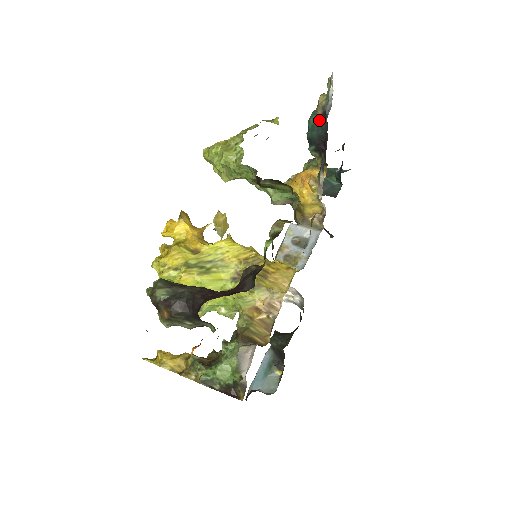
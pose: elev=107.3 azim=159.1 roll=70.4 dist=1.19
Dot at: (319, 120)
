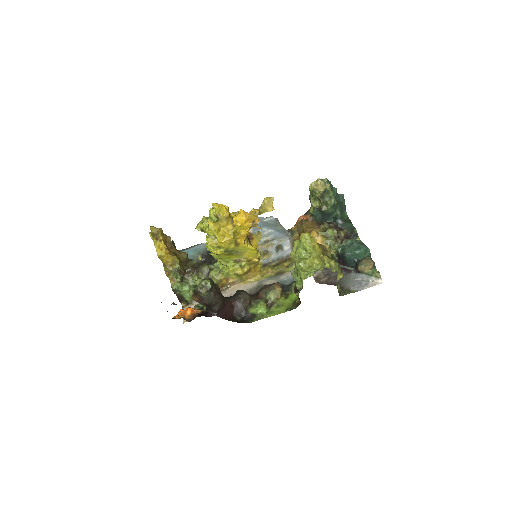
Dot at: (357, 260)
